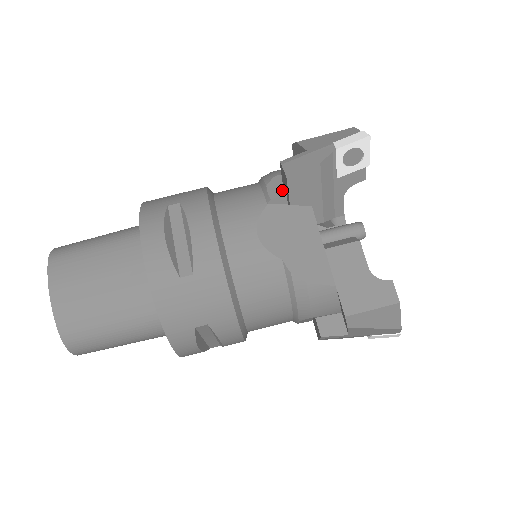
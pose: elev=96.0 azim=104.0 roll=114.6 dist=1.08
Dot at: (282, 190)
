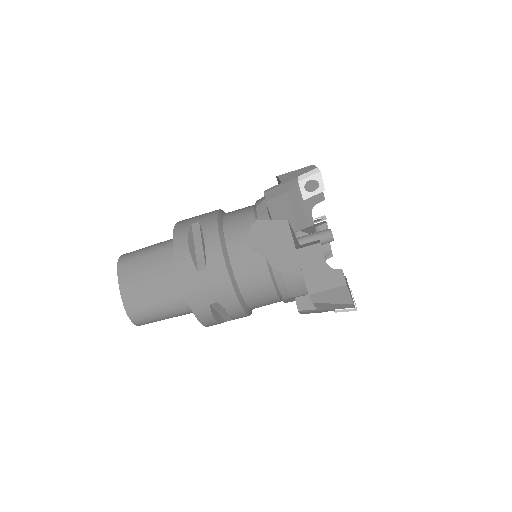
Dot at: (266, 210)
